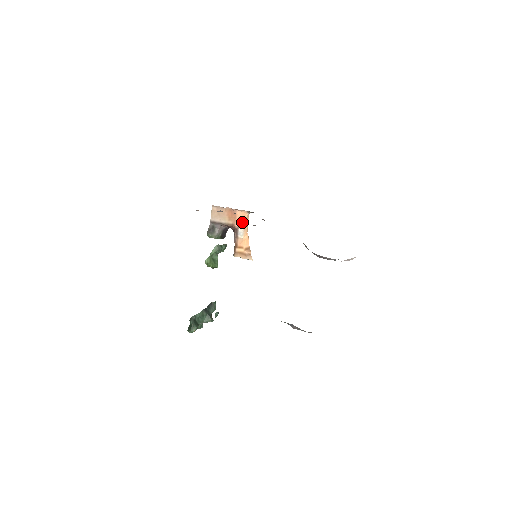
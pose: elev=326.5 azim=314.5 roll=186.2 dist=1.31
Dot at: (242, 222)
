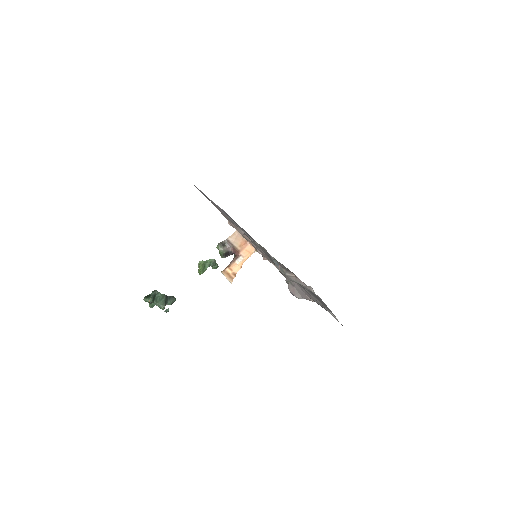
Dot at: (246, 254)
